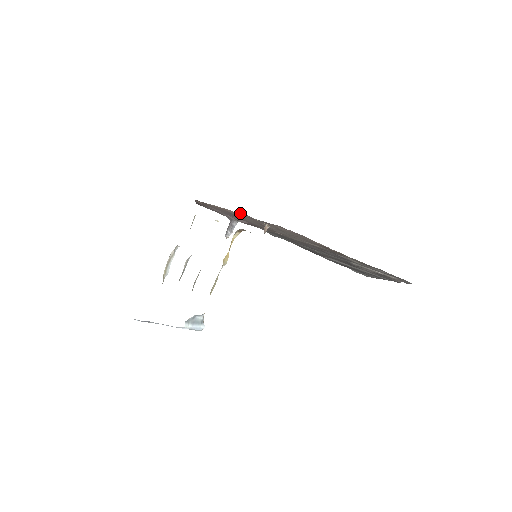
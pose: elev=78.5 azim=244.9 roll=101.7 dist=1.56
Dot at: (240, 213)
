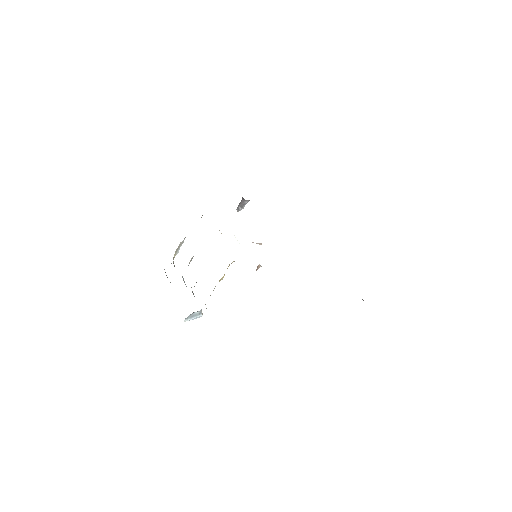
Dot at: occluded
